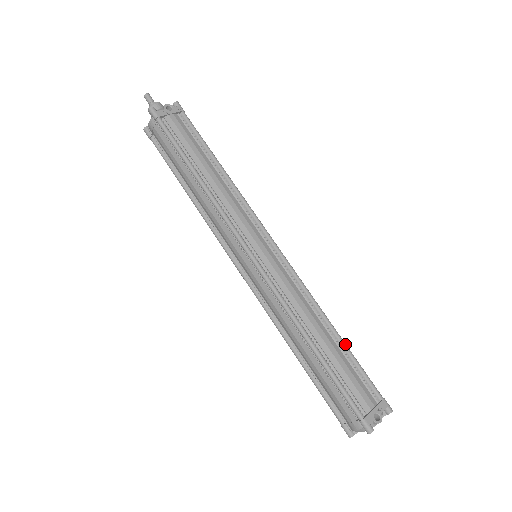
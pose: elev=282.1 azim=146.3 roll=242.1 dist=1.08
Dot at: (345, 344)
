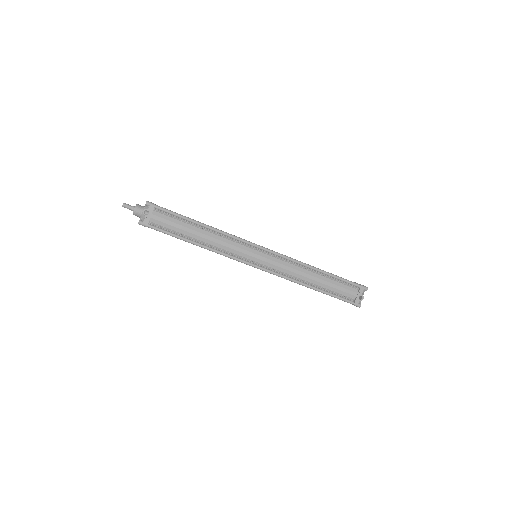
Dot at: (329, 274)
